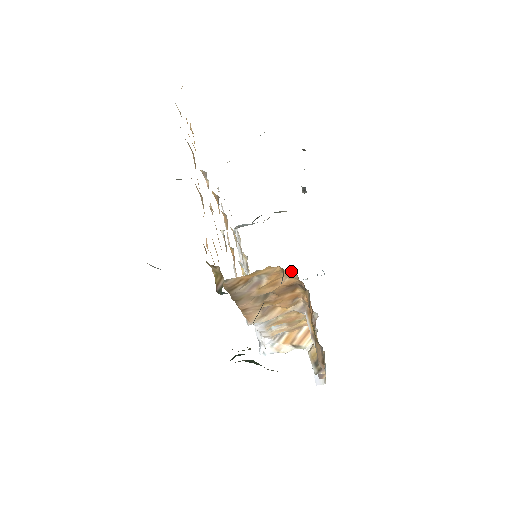
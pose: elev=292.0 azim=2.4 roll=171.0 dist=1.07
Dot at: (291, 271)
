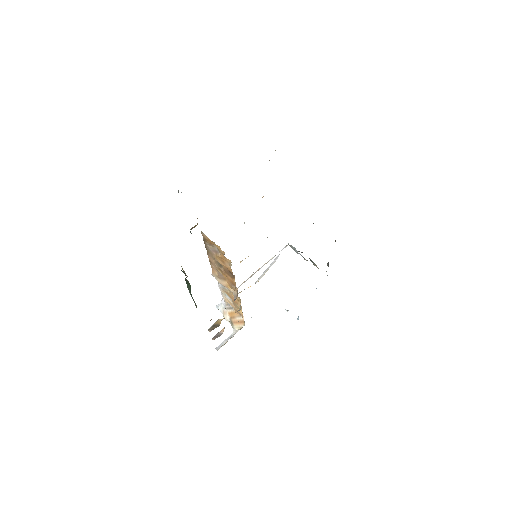
Dot at: occluded
